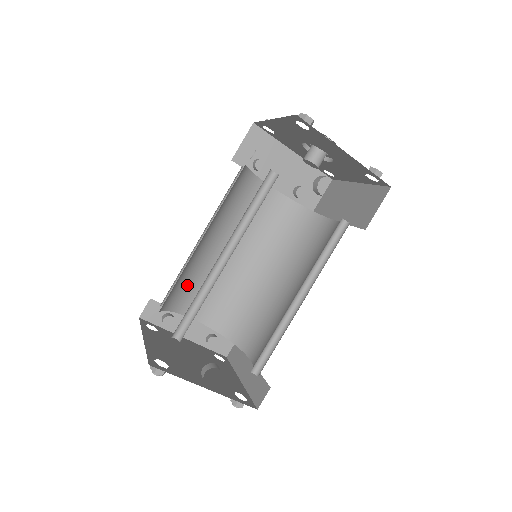
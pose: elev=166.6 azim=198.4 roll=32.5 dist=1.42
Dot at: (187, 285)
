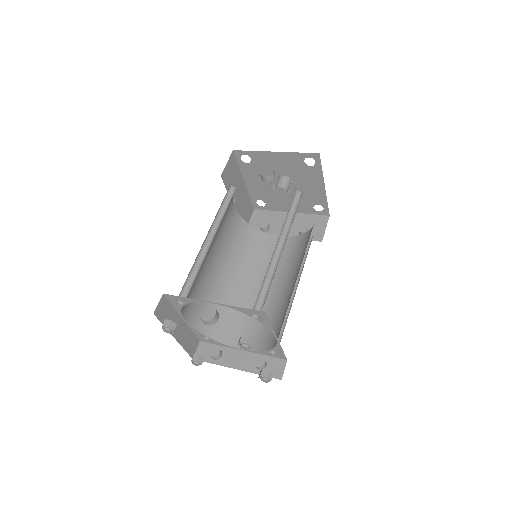
Dot at: (224, 316)
